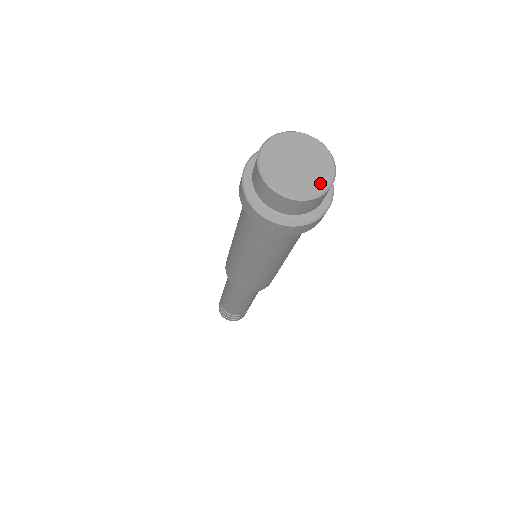
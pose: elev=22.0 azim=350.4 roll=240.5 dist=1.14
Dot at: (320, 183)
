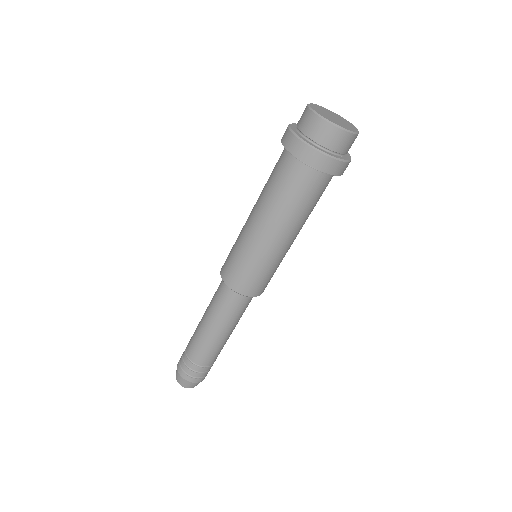
Dot at: (353, 127)
